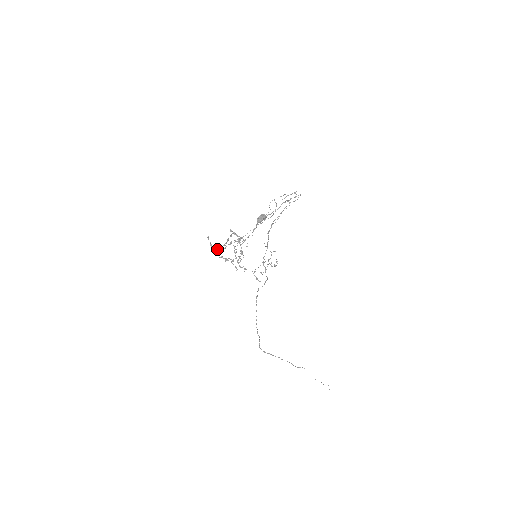
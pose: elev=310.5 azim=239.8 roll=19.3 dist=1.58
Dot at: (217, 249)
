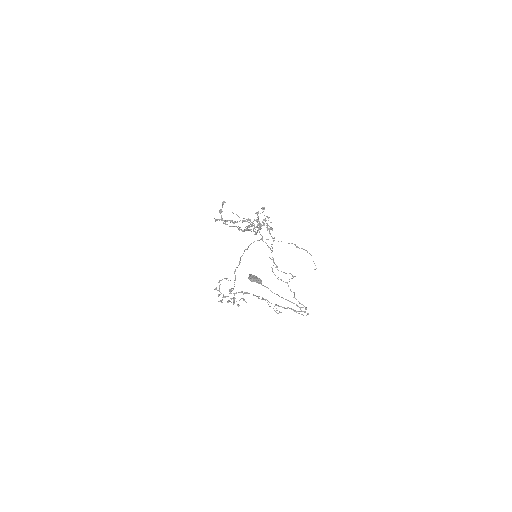
Dot at: (222, 220)
